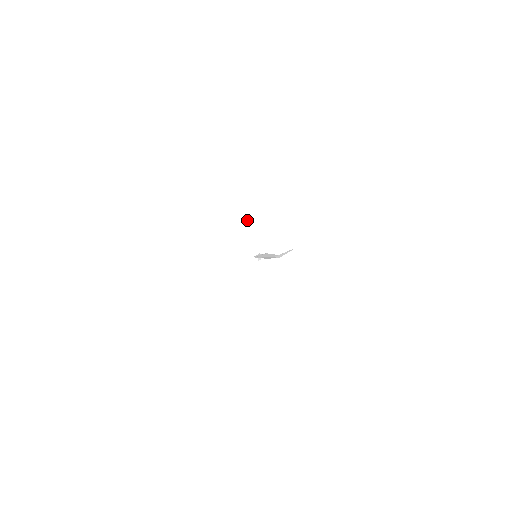
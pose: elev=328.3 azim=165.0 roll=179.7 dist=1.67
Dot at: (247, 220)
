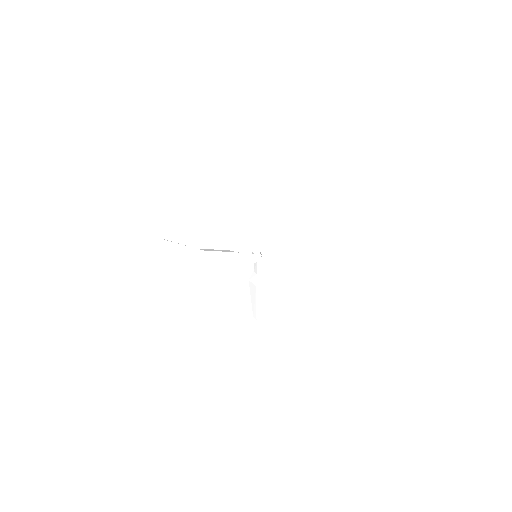
Dot at: (283, 219)
